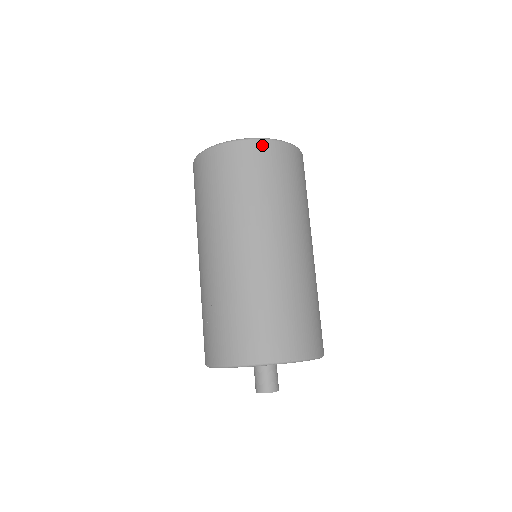
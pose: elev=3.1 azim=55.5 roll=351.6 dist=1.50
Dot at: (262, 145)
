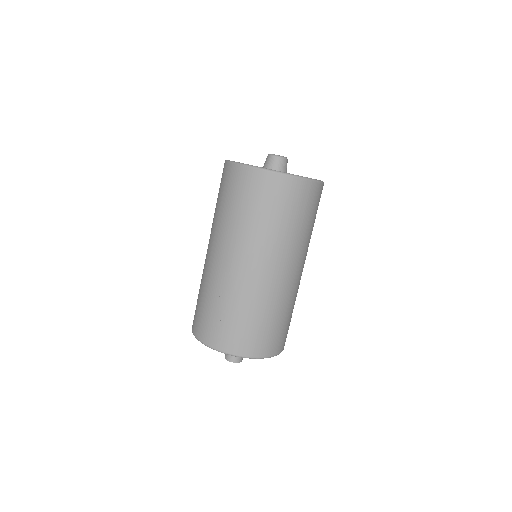
Dot at: (311, 186)
